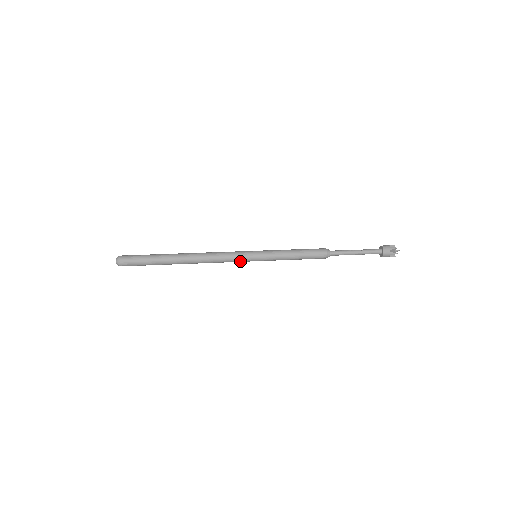
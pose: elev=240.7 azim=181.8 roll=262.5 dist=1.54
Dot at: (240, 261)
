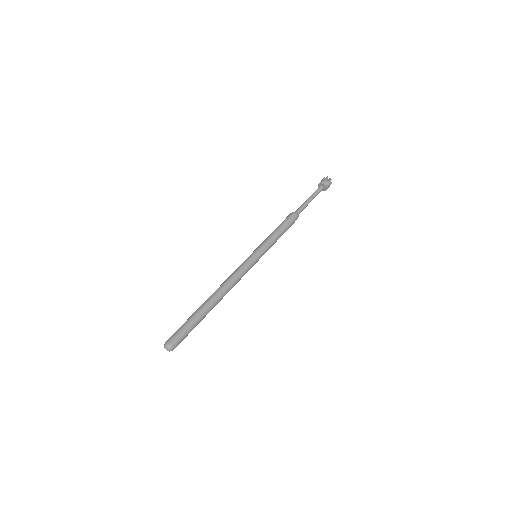
Dot at: (249, 269)
